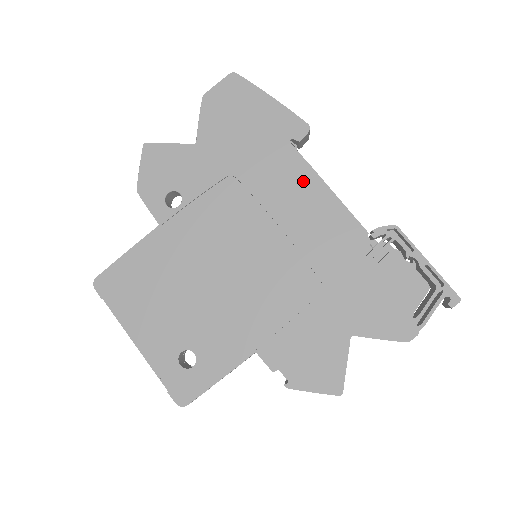
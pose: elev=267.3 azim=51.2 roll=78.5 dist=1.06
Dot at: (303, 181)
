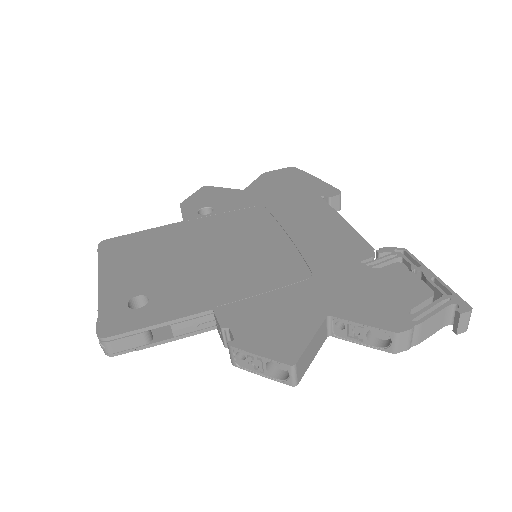
Dot at: (323, 215)
